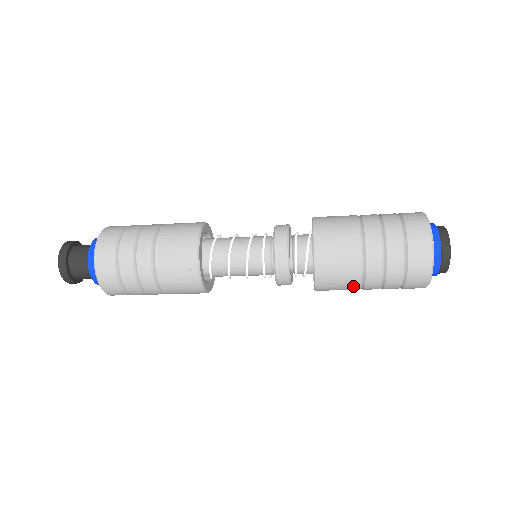
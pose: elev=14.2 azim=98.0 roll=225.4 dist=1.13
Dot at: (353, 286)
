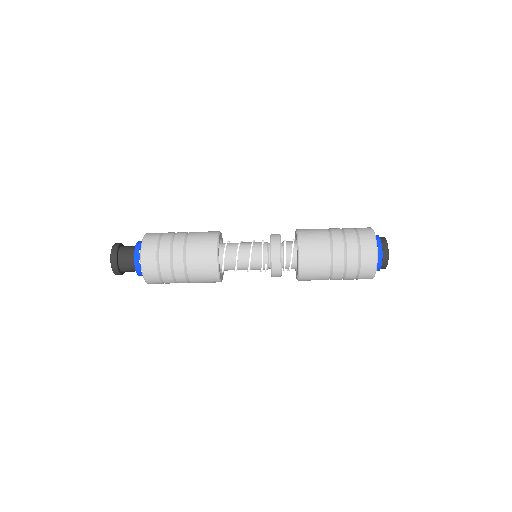
Dot at: (325, 265)
